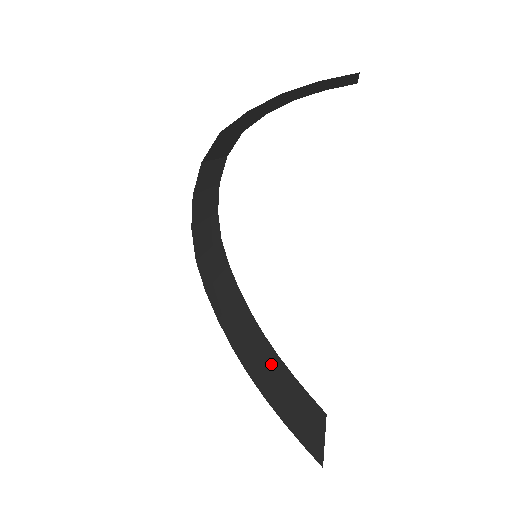
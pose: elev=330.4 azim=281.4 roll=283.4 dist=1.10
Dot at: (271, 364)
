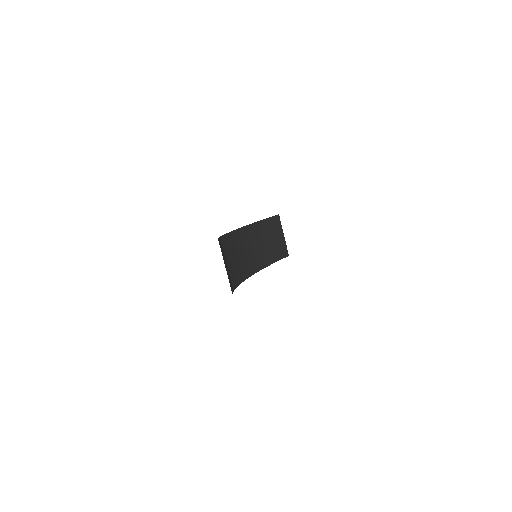
Dot at: (256, 239)
